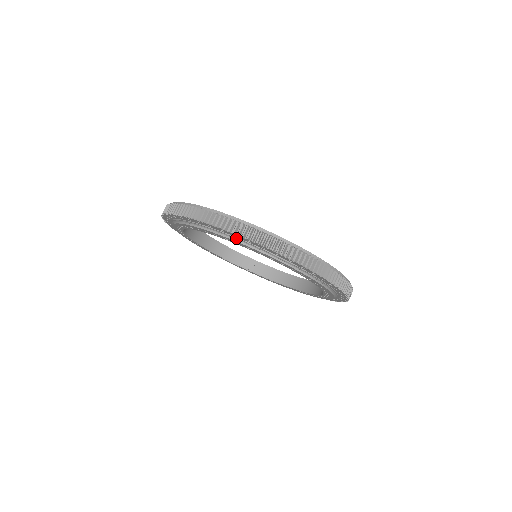
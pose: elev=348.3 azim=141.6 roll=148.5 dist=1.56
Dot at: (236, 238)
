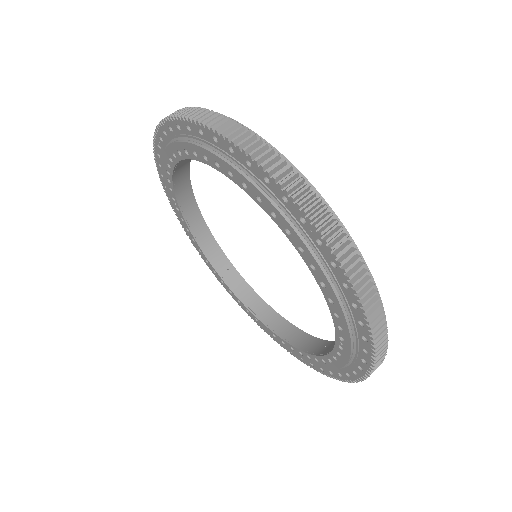
Dot at: occluded
